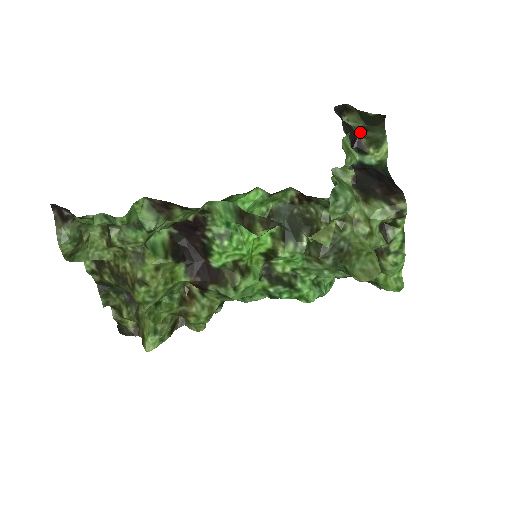
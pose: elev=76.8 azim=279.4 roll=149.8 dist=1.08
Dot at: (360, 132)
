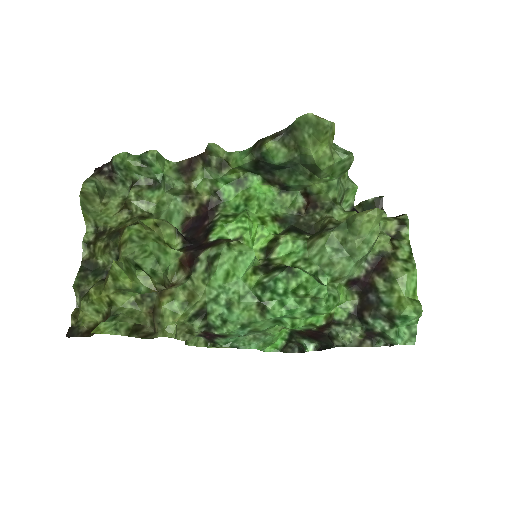
Dot at: occluded
